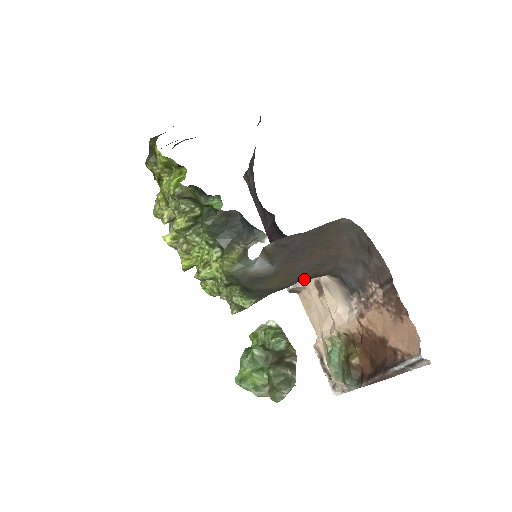
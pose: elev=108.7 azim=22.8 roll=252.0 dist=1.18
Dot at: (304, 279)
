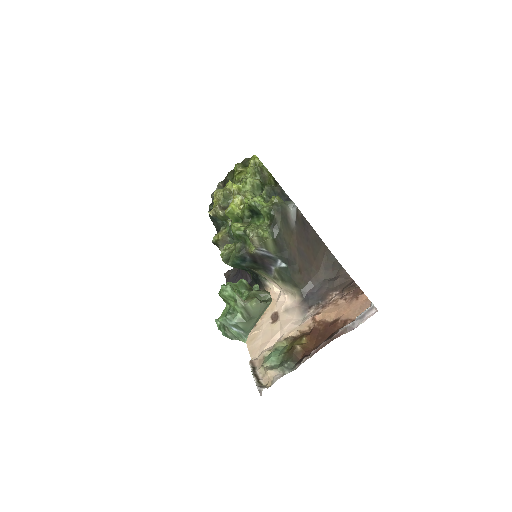
Dot at: (292, 268)
